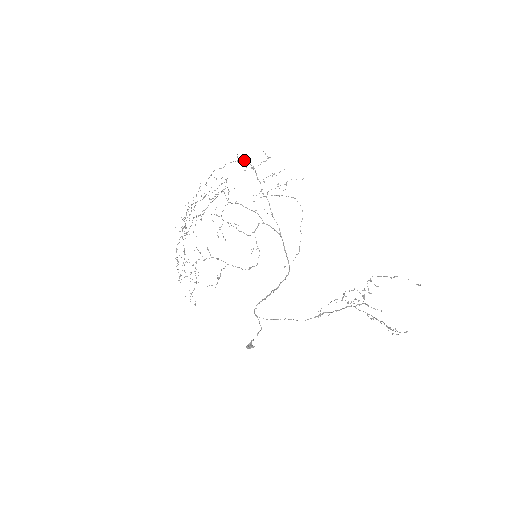
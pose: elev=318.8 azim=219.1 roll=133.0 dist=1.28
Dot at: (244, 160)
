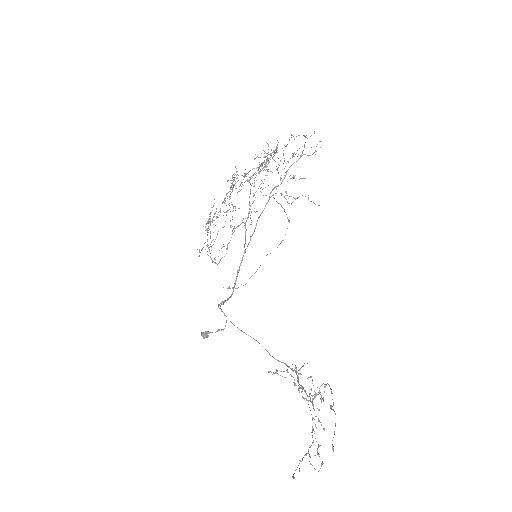
Dot at: occluded
